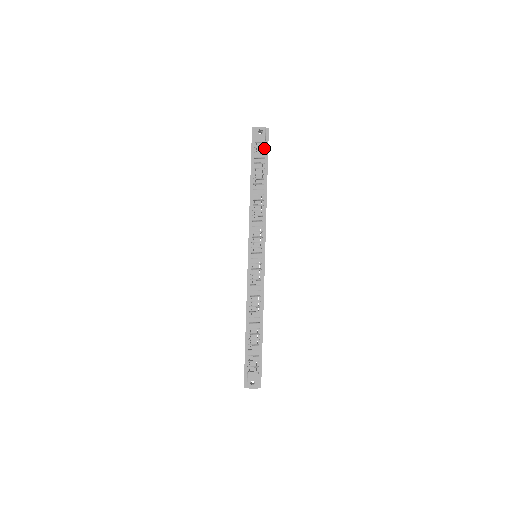
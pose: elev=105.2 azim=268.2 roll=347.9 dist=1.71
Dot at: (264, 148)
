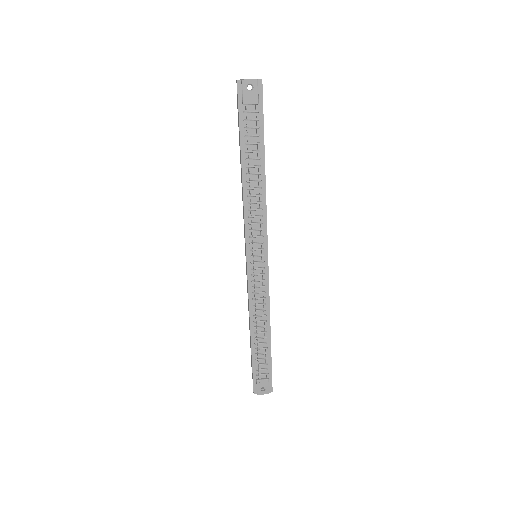
Dot at: (257, 112)
